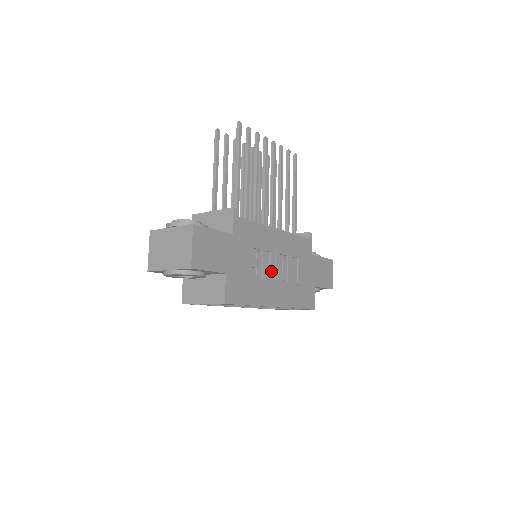
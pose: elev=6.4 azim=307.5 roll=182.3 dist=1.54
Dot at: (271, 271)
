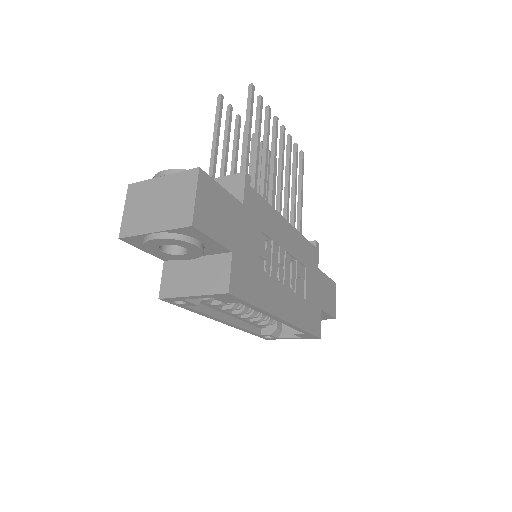
Dot at: (280, 271)
